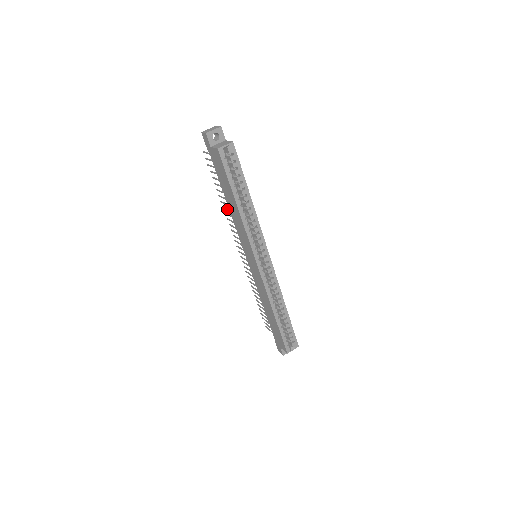
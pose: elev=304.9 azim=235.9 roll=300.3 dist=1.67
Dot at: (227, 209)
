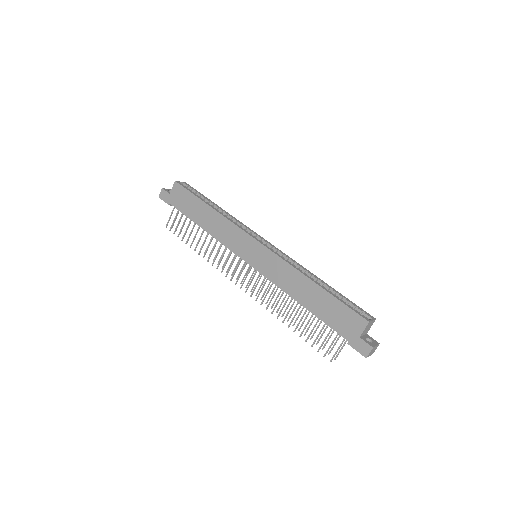
Dot at: (207, 247)
